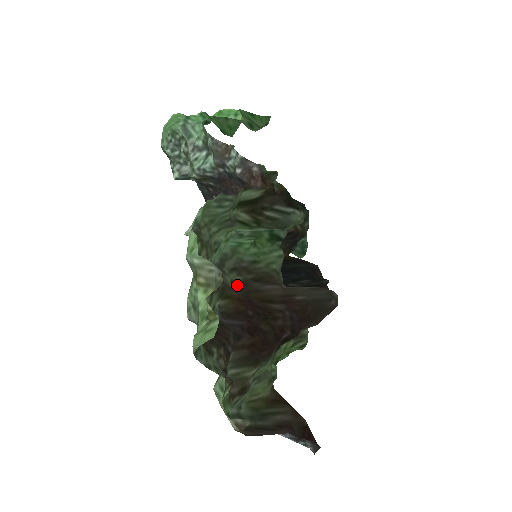
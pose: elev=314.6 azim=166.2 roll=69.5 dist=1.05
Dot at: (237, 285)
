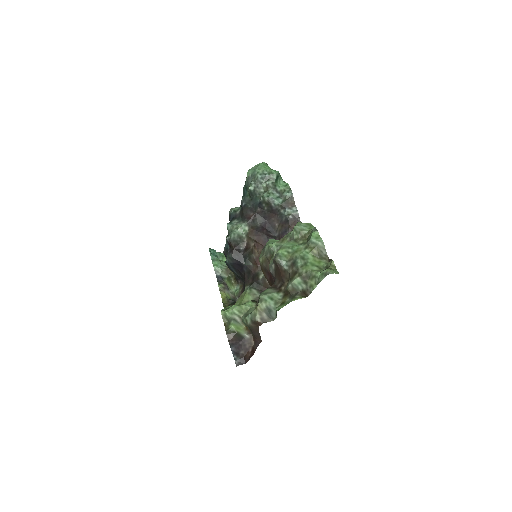
Dot at: (260, 262)
